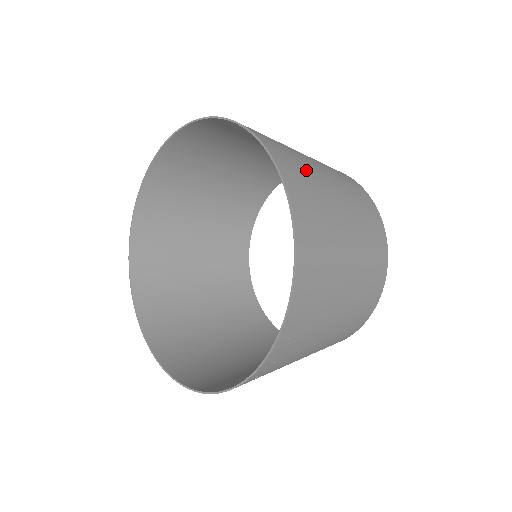
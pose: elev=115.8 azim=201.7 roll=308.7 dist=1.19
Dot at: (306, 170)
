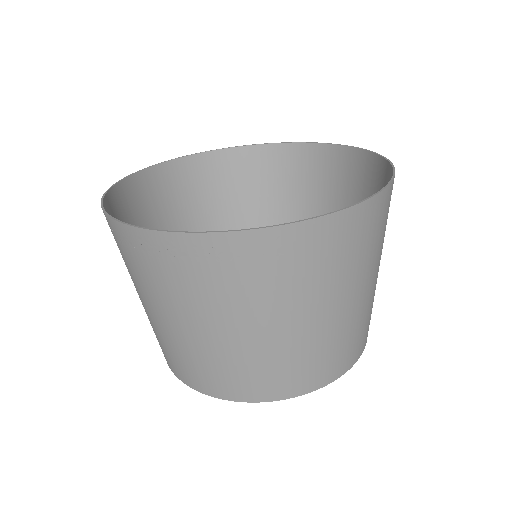
Dot at: occluded
